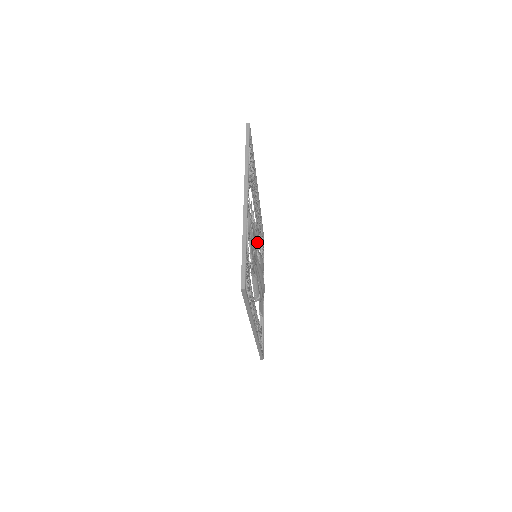
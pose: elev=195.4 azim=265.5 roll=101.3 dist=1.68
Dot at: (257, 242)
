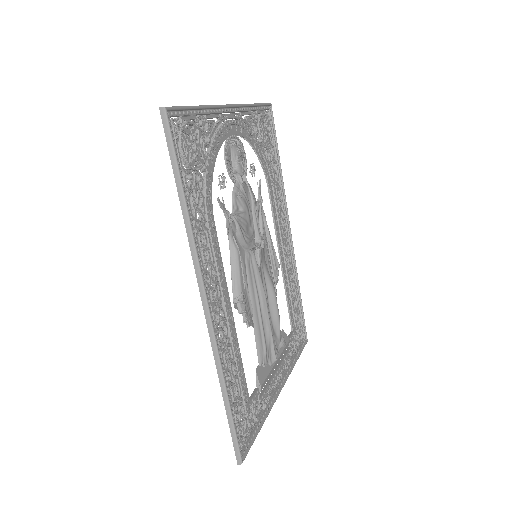
Dot at: (256, 223)
